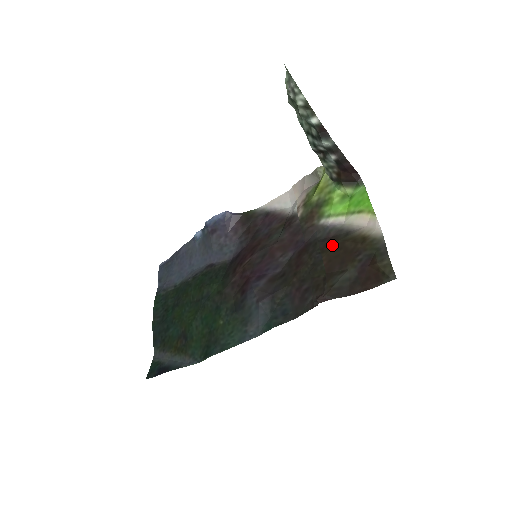
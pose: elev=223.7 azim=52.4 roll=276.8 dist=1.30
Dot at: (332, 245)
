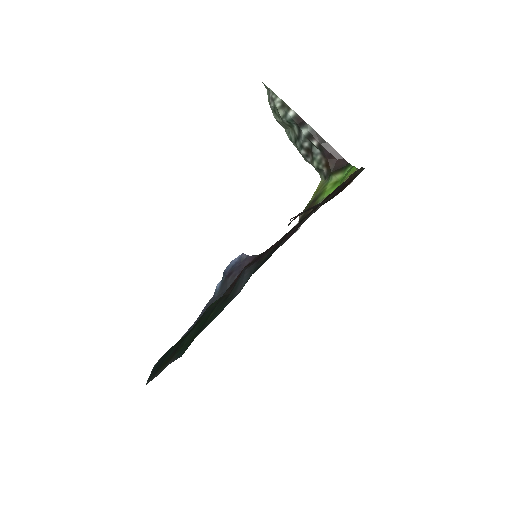
Dot at: occluded
